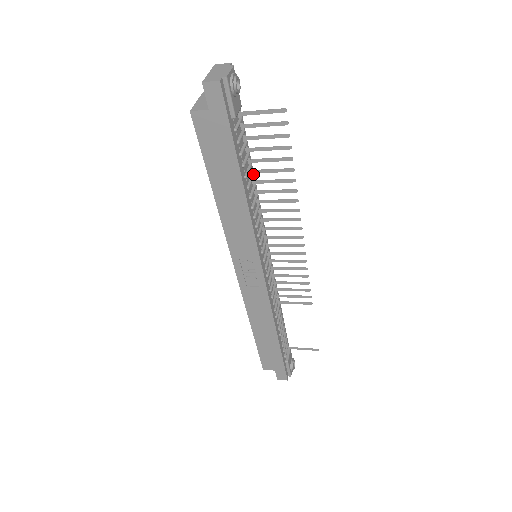
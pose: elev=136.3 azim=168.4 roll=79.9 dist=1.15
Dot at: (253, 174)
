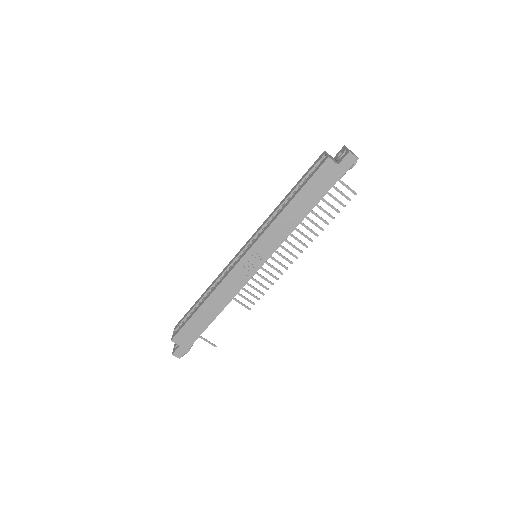
Dot at: occluded
